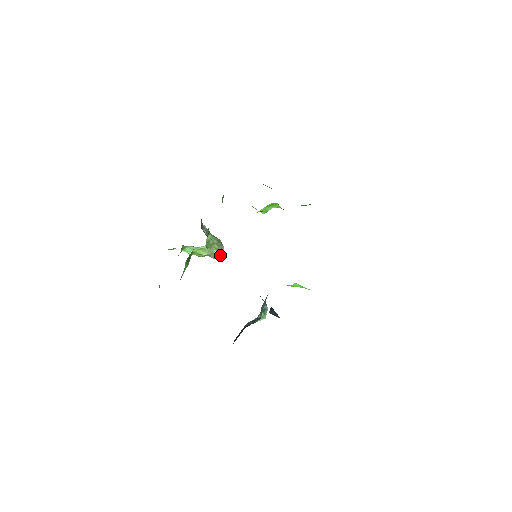
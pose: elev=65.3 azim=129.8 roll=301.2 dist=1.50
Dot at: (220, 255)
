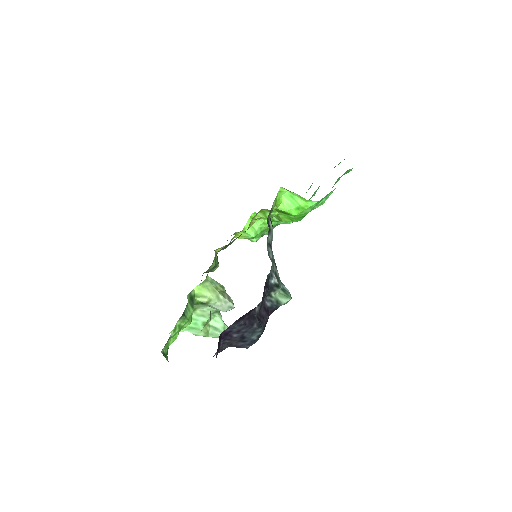
Dot at: (229, 306)
